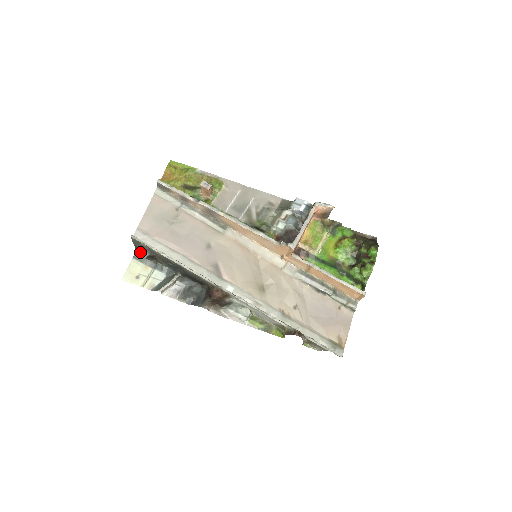
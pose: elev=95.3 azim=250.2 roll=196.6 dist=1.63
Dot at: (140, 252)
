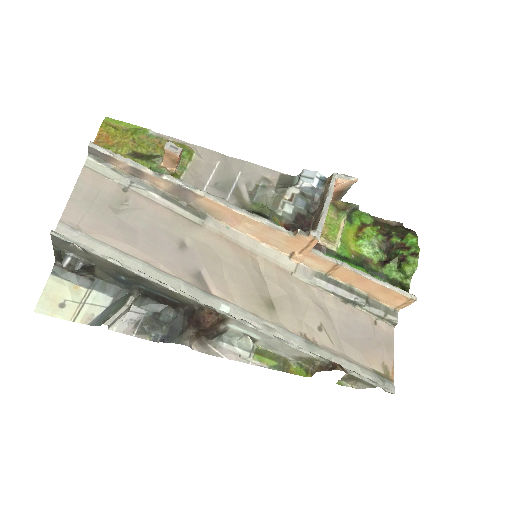
Dot at: (67, 261)
